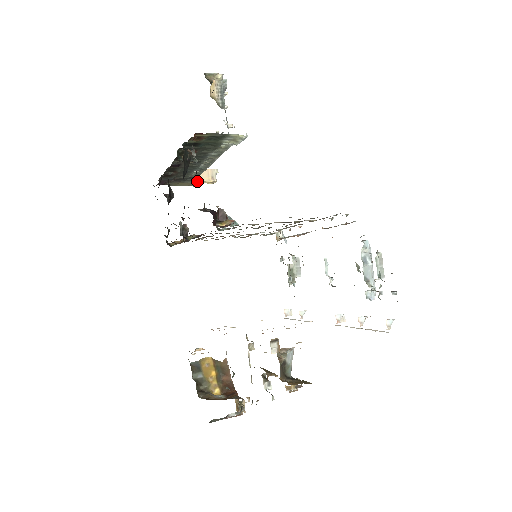
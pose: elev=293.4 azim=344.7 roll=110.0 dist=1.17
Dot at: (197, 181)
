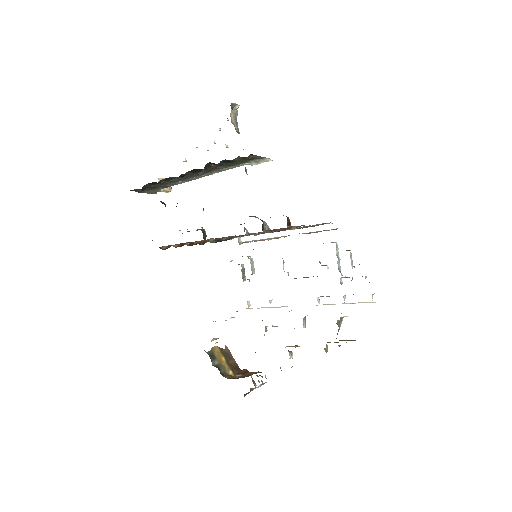
Dot at: (159, 190)
